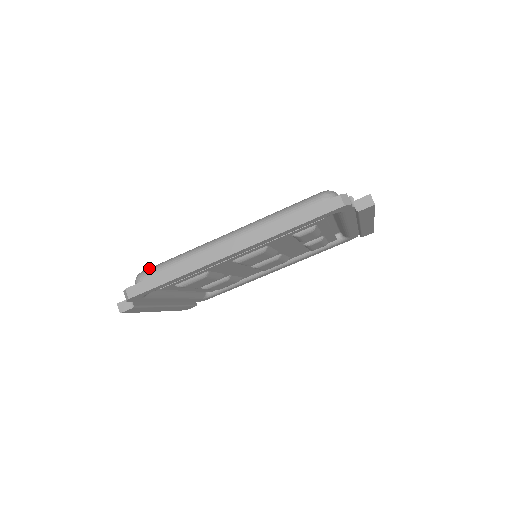
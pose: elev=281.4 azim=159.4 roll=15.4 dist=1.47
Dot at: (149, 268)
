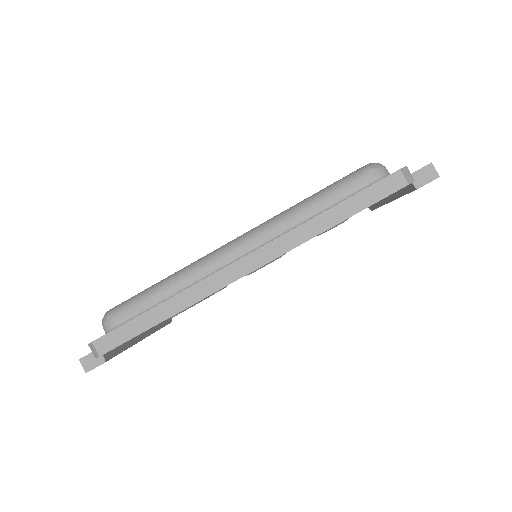
Dot at: (121, 303)
